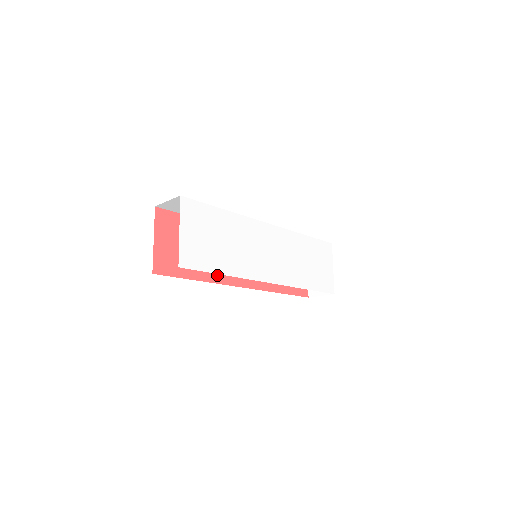
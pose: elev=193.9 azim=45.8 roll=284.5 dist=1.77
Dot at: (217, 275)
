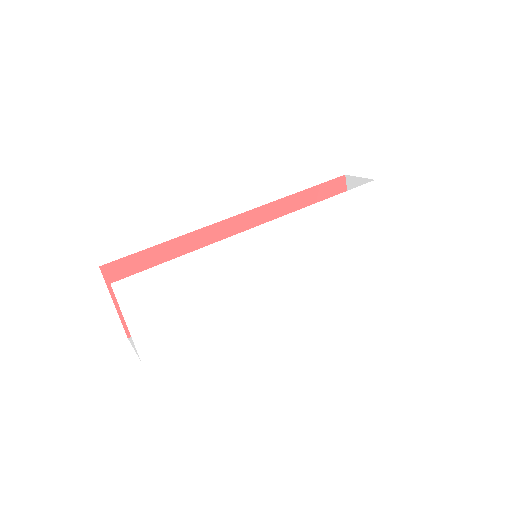
Dot at: occluded
